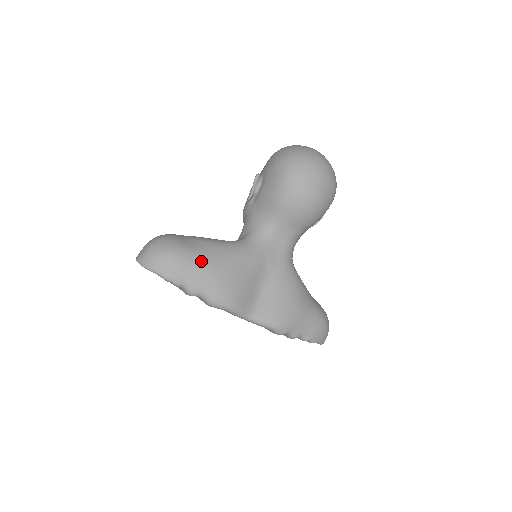
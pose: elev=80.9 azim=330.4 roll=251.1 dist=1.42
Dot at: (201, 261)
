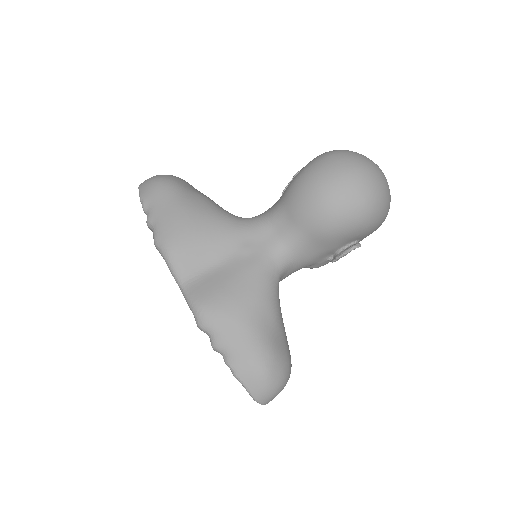
Dot at: (176, 199)
